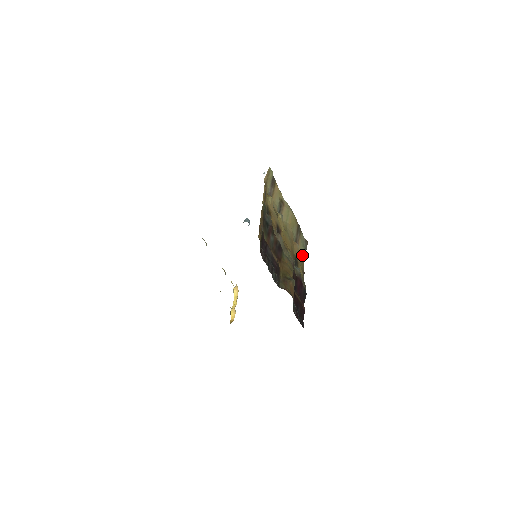
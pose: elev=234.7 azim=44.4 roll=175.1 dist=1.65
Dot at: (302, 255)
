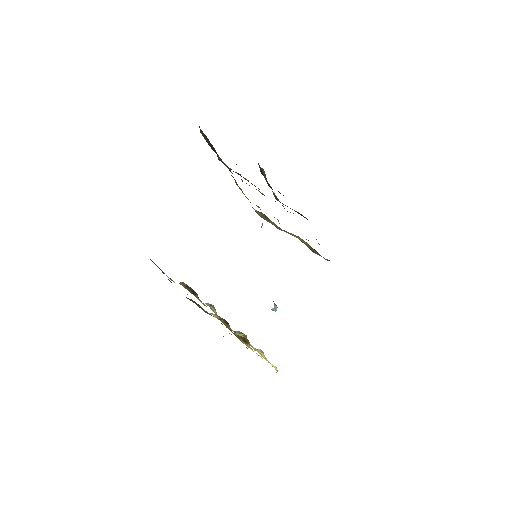
Dot at: occluded
